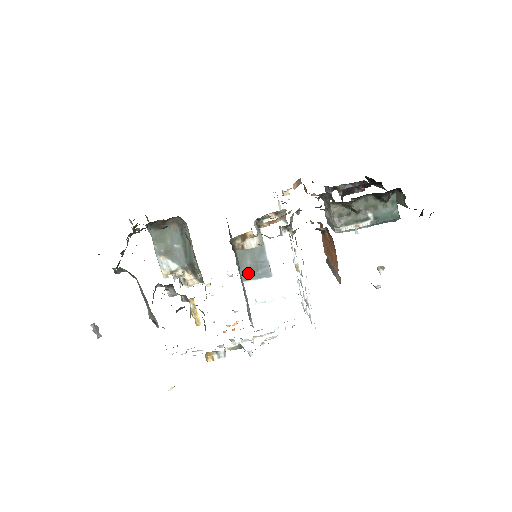
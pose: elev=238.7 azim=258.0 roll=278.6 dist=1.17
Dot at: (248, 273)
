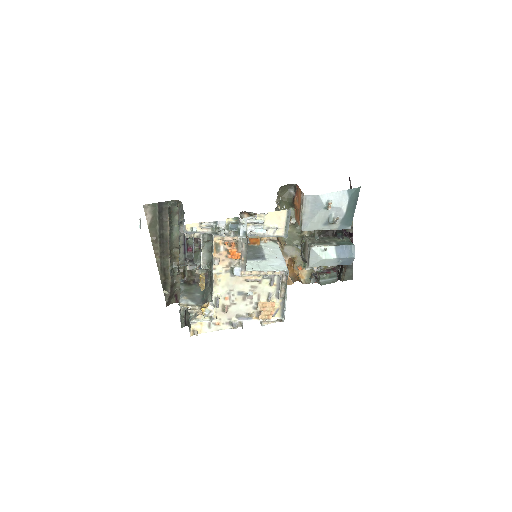
Dot at: (249, 258)
